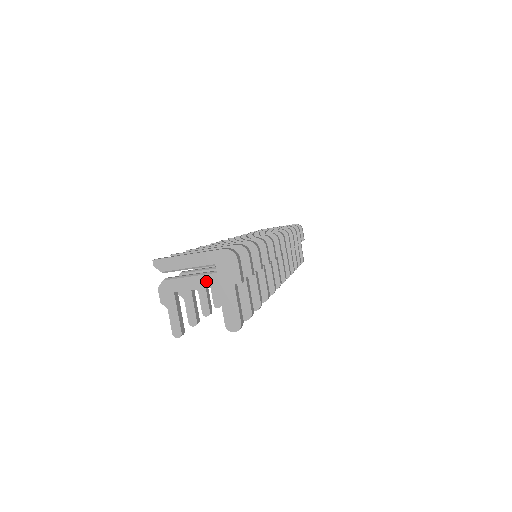
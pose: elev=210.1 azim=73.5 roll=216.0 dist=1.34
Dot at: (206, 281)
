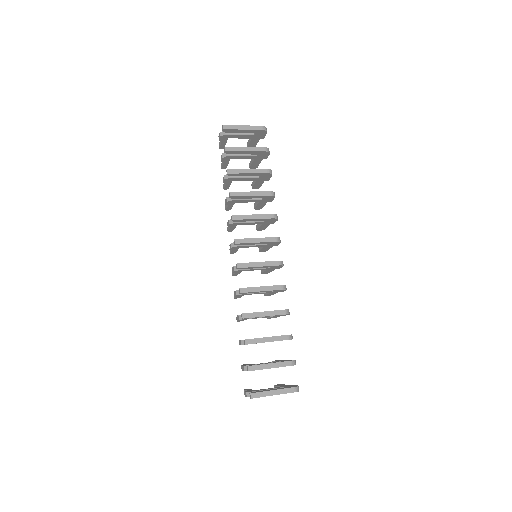
Dot at: occluded
